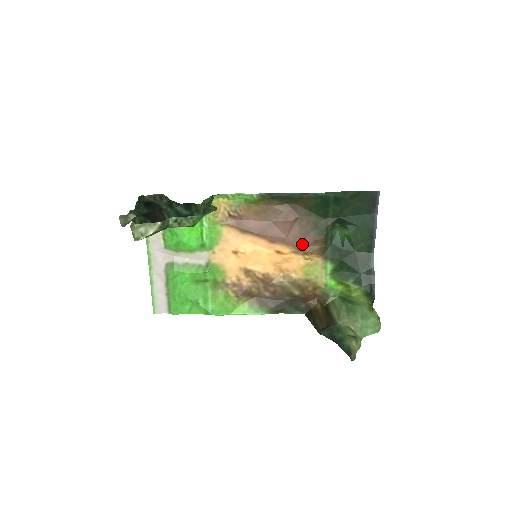
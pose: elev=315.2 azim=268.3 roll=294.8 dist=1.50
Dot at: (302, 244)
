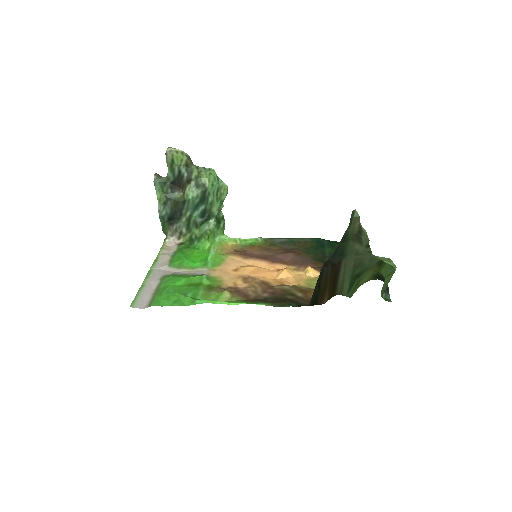
Dot at: (302, 264)
